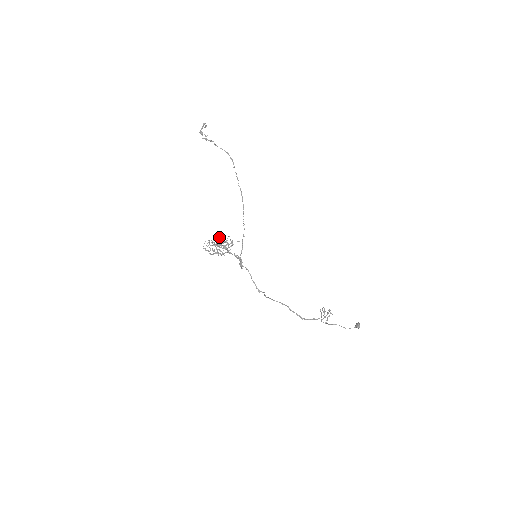
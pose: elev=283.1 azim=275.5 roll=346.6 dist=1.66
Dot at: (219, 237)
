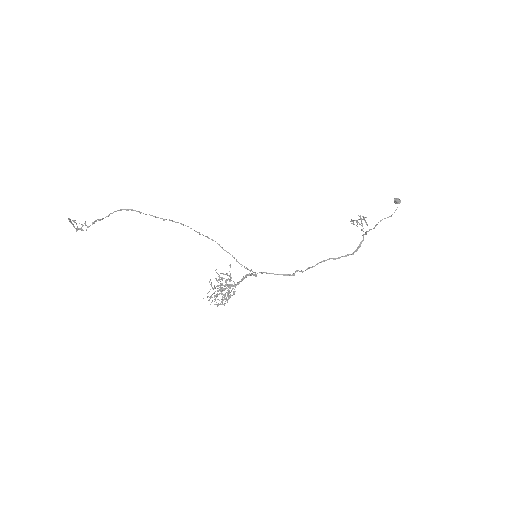
Dot at: occluded
